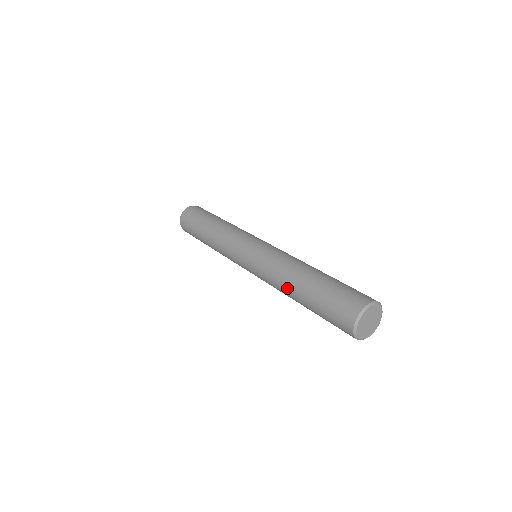
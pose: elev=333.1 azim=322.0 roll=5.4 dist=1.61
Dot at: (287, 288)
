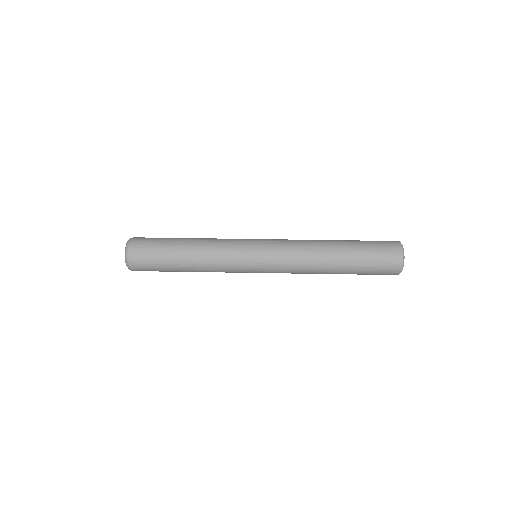
Dot at: occluded
